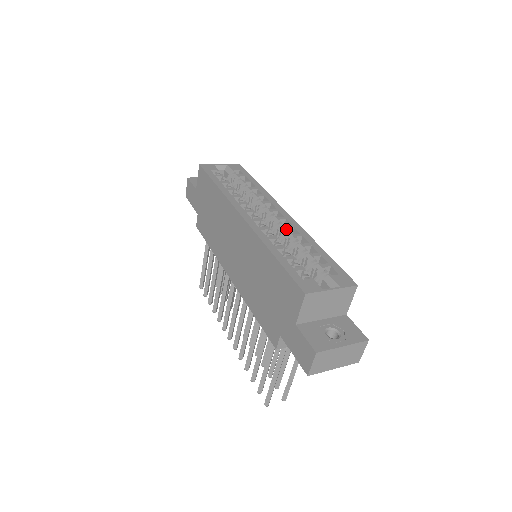
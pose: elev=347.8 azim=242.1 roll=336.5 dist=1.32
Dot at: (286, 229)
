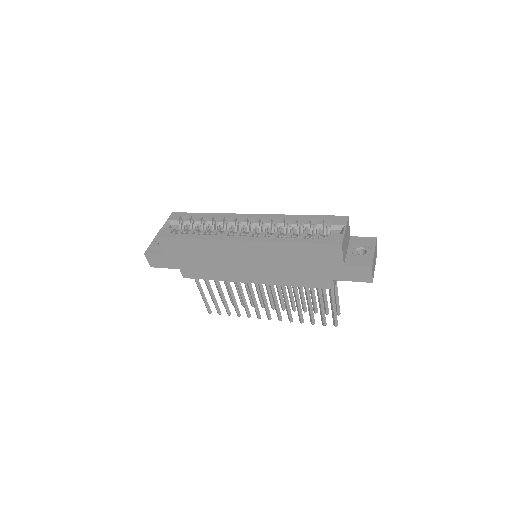
Dot at: (271, 223)
